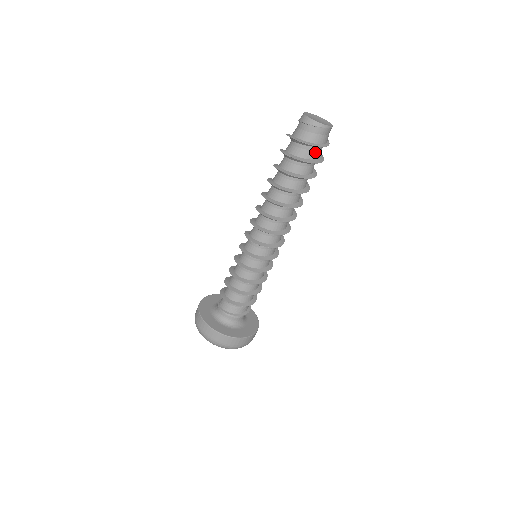
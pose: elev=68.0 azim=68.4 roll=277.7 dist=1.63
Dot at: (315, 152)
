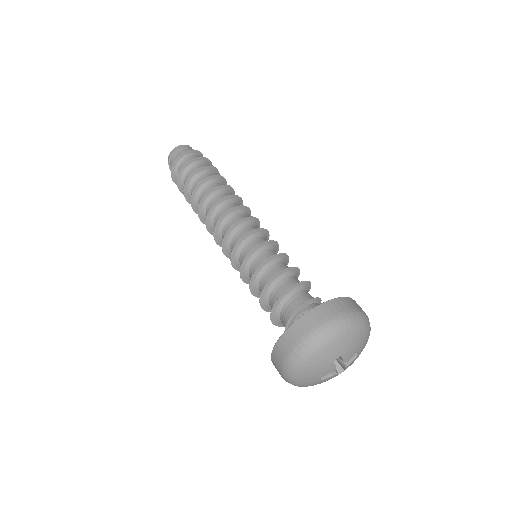
Dot at: occluded
